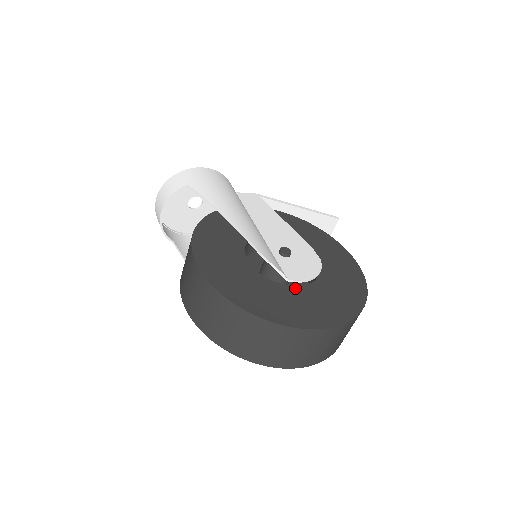
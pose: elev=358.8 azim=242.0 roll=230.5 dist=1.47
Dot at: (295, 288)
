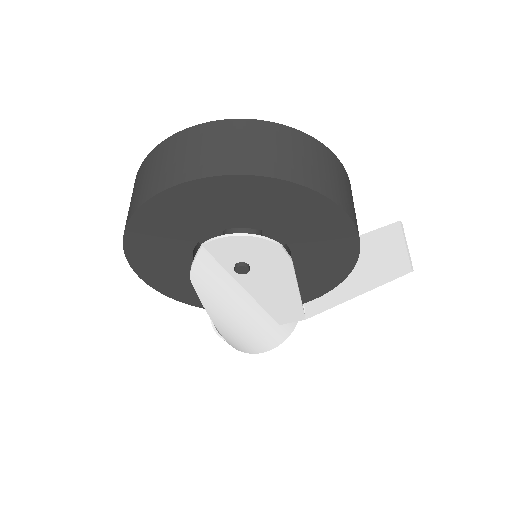
Dot at: occluded
